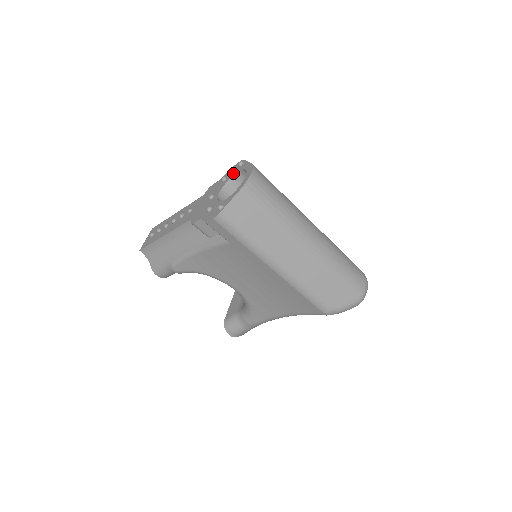
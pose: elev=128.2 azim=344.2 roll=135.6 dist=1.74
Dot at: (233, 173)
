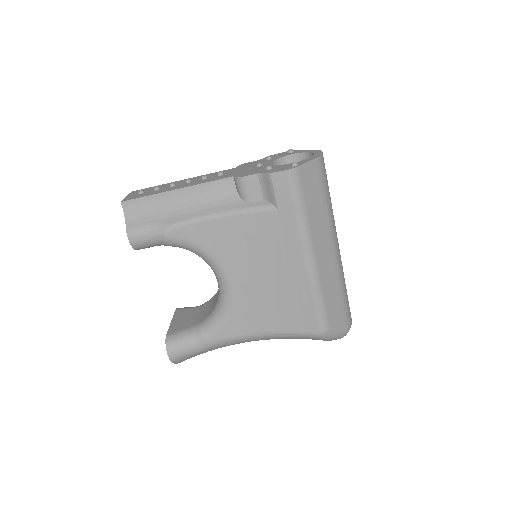
Dot at: (283, 155)
